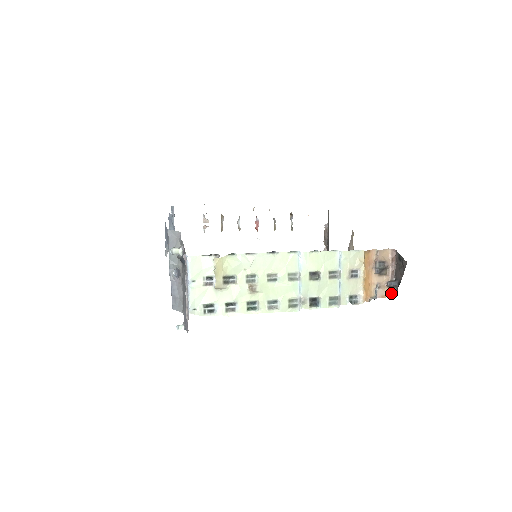
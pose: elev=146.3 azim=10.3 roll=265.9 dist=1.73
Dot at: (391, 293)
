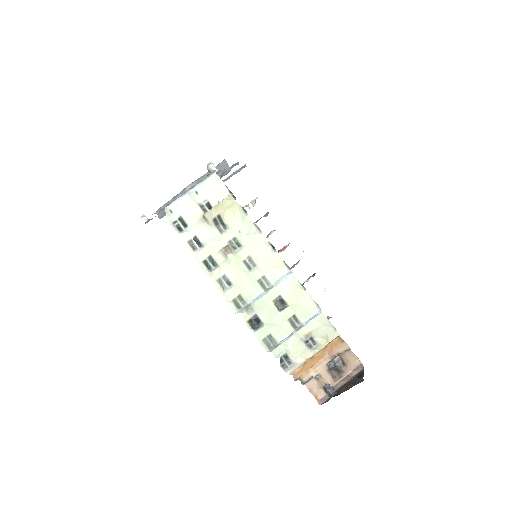
Dot at: (320, 397)
